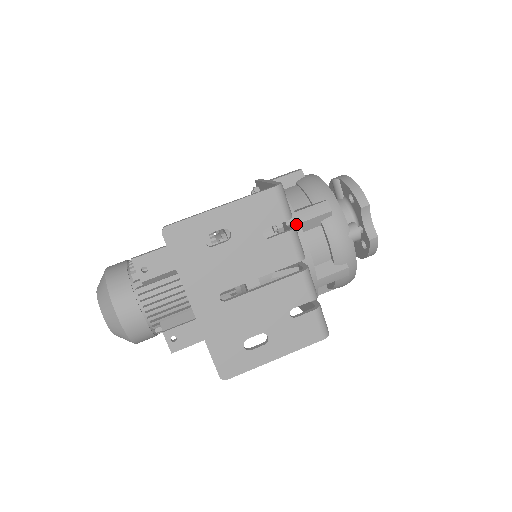
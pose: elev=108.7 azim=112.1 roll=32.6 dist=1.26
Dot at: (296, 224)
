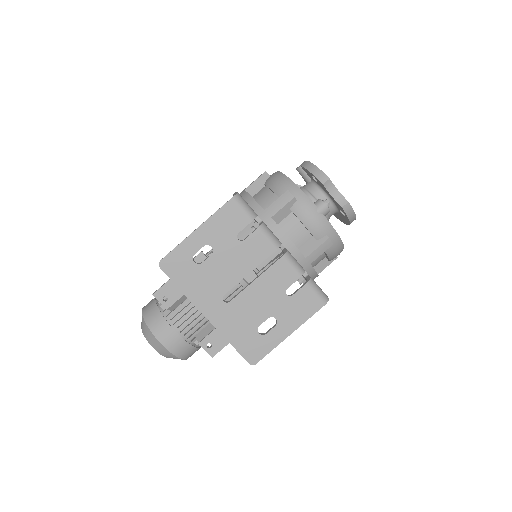
Dot at: (268, 219)
